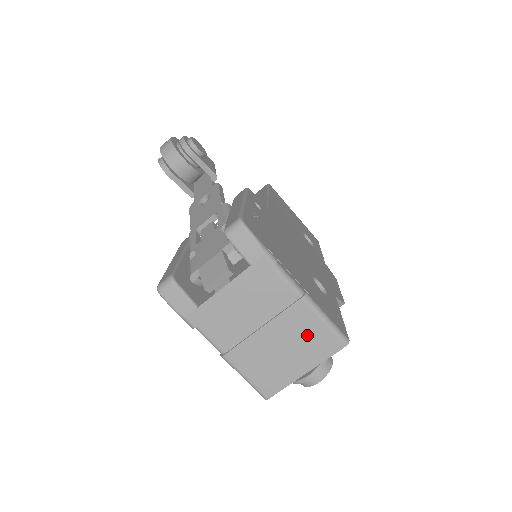
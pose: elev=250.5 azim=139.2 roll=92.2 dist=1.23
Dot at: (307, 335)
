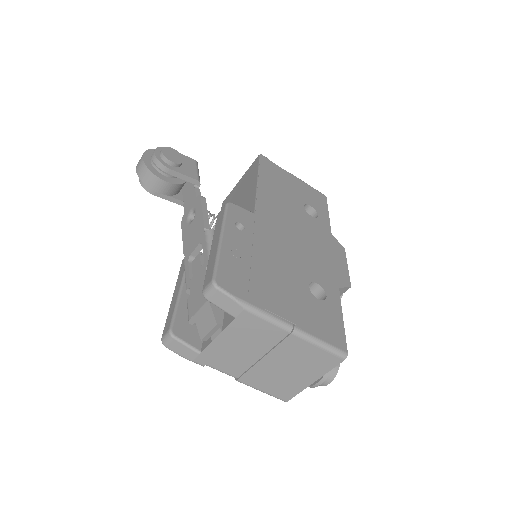
Dot at: (306, 357)
